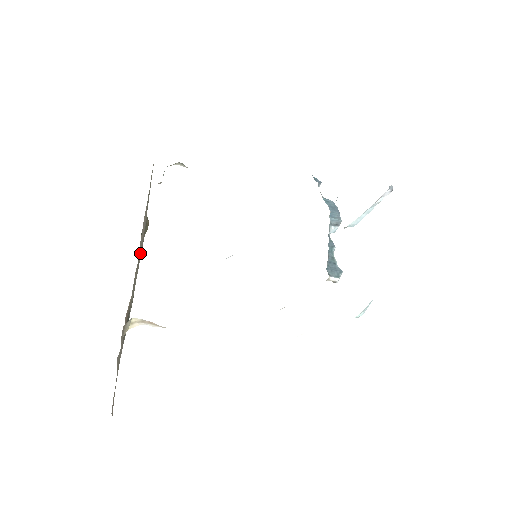
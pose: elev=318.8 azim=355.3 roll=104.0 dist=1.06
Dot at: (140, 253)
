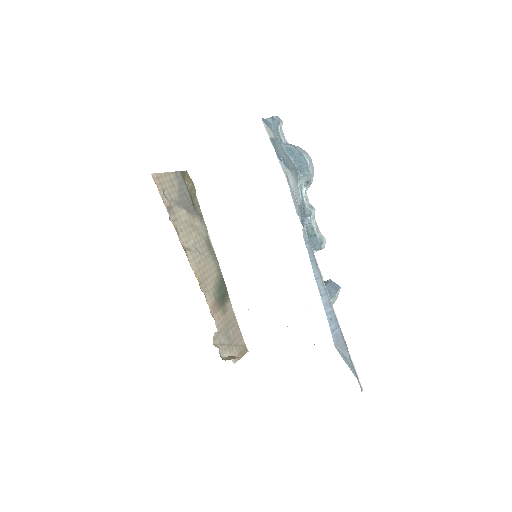
Dot at: (202, 226)
